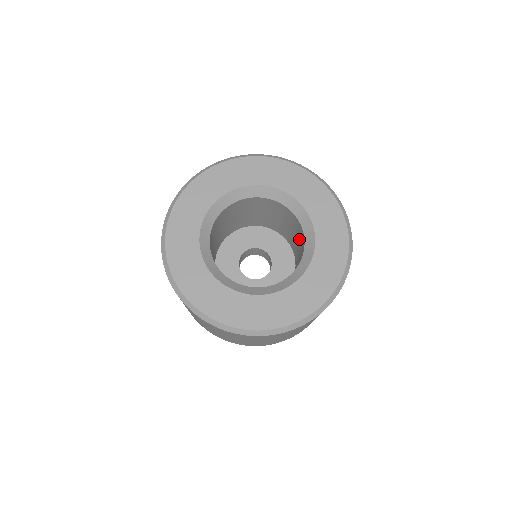
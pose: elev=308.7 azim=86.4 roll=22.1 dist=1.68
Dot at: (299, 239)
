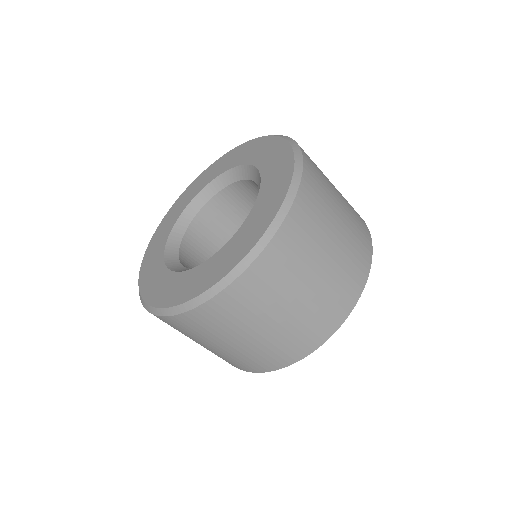
Dot at: occluded
